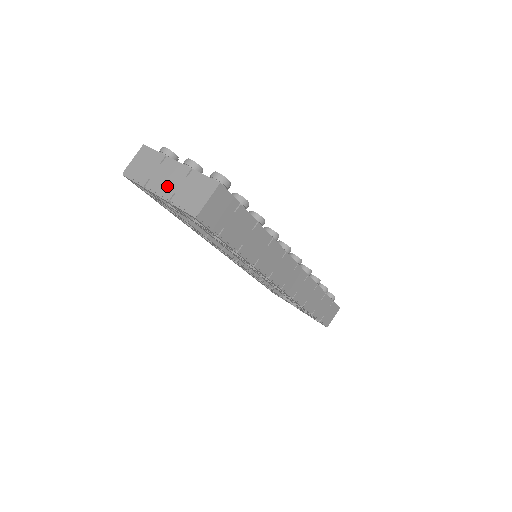
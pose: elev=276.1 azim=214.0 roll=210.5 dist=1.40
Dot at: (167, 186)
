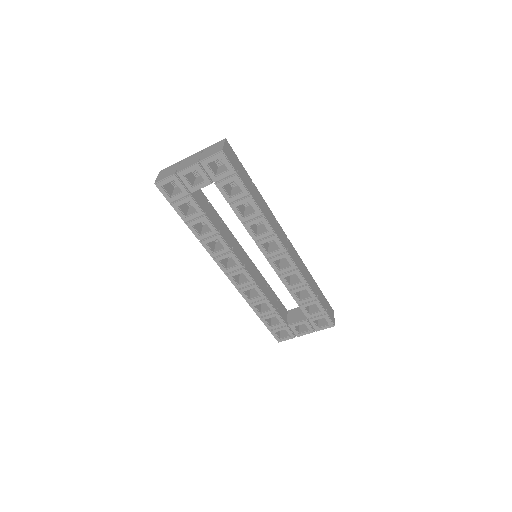
Dot at: (192, 162)
